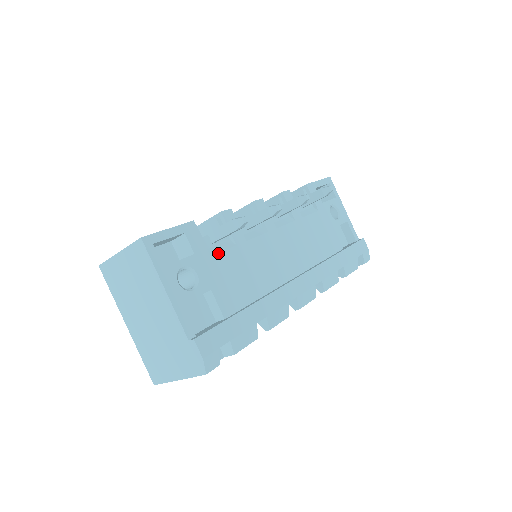
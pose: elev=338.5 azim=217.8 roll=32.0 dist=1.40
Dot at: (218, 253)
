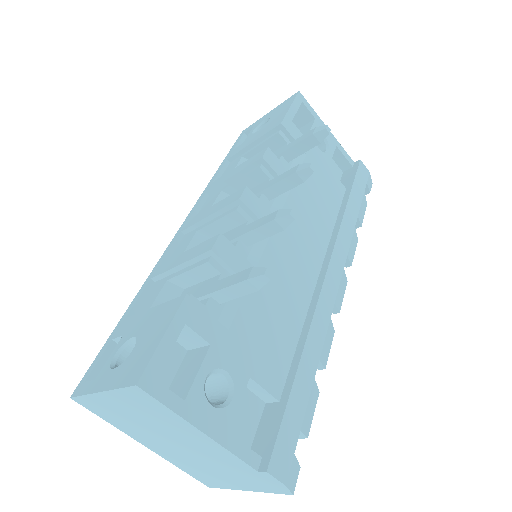
Dot at: (235, 316)
